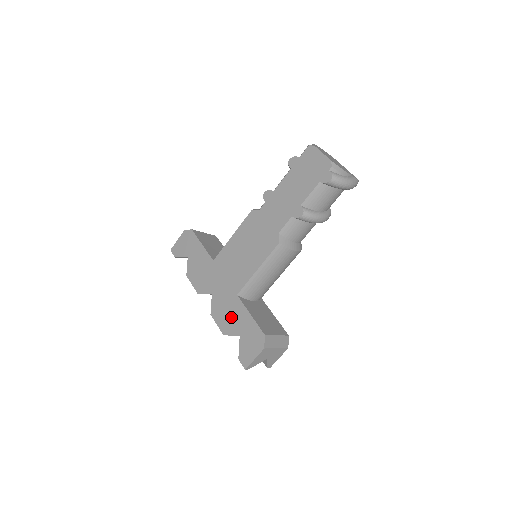
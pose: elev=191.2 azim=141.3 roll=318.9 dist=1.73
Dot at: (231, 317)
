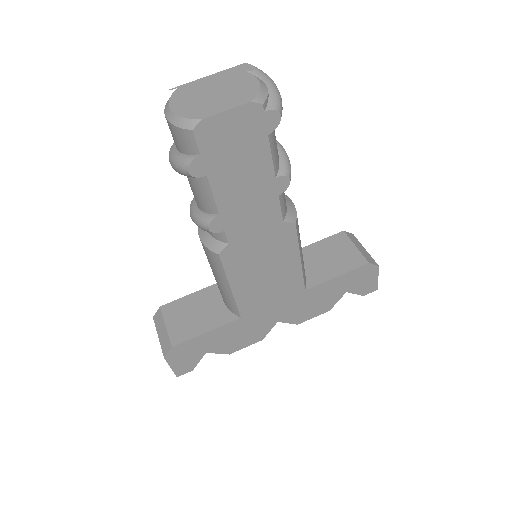
Dot at: (321, 300)
